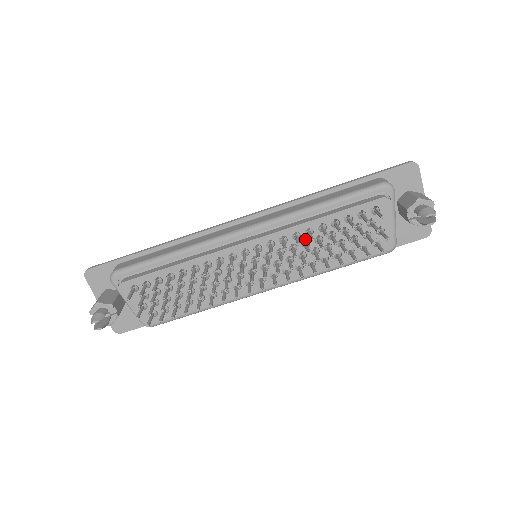
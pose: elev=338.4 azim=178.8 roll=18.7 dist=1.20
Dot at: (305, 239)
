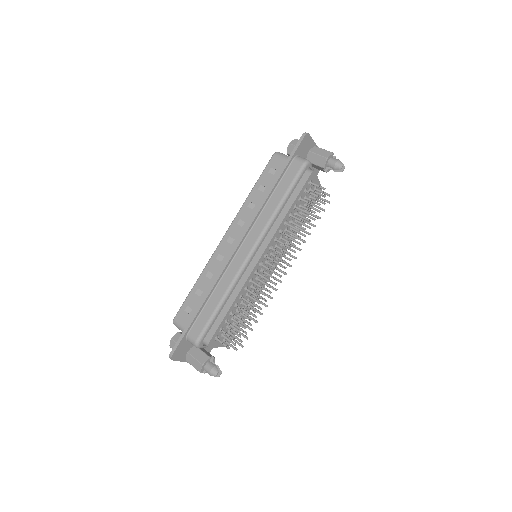
Dot at: occluded
